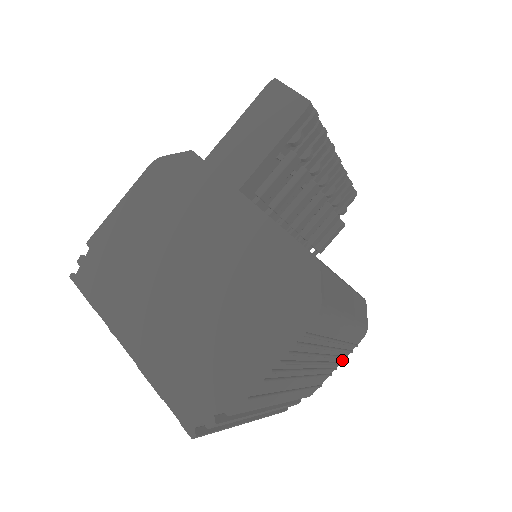
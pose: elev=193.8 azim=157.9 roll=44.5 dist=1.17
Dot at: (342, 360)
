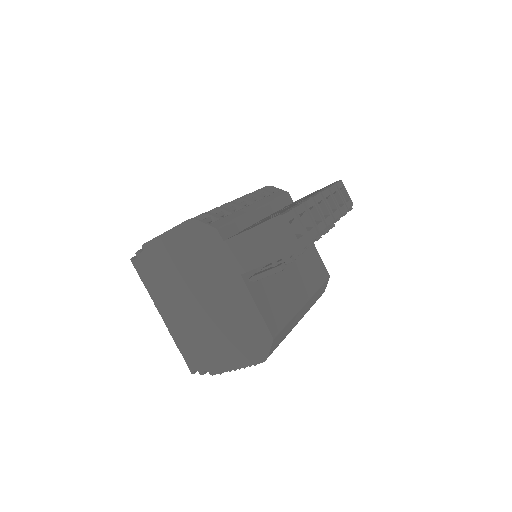
Dot at: occluded
